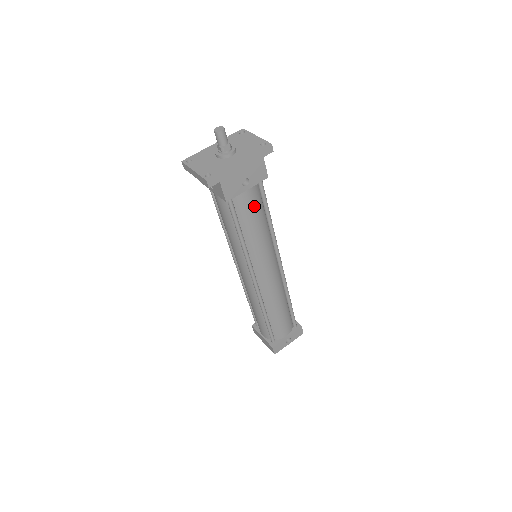
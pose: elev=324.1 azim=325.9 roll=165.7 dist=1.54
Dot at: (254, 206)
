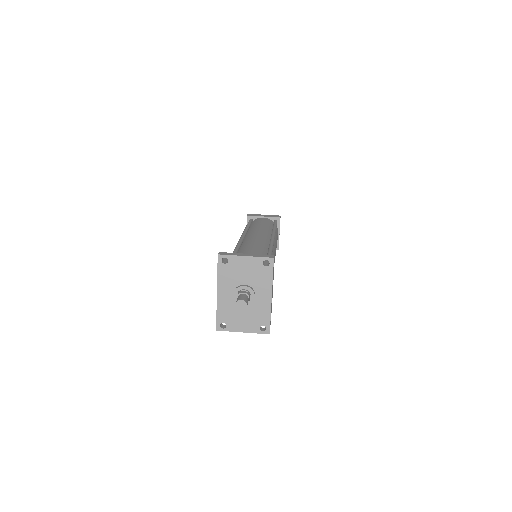
Dot at: occluded
